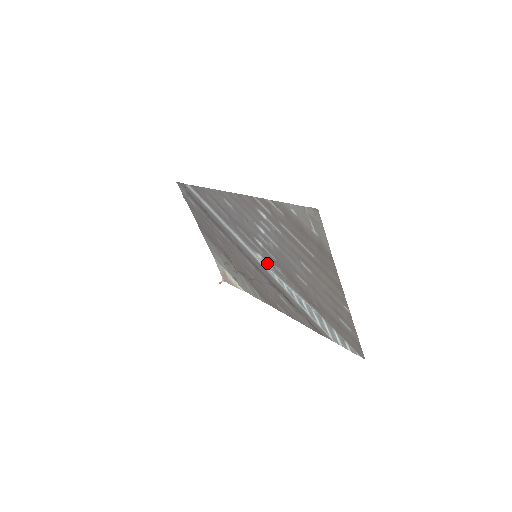
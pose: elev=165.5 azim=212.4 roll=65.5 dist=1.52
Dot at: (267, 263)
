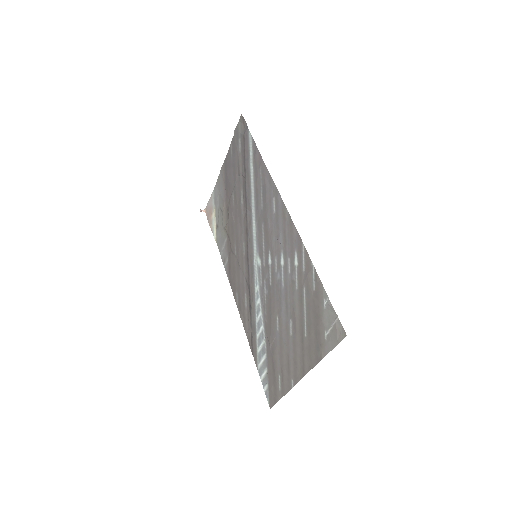
Dot at: (260, 273)
